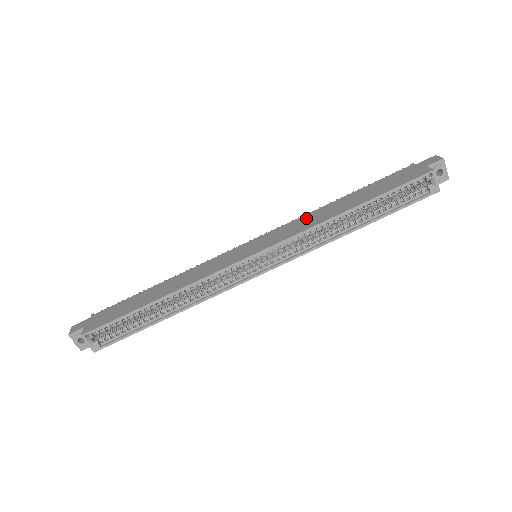
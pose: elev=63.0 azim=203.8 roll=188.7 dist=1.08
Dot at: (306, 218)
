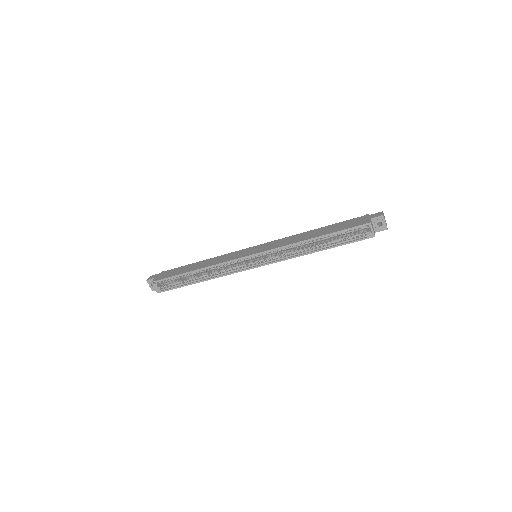
Dot at: (290, 238)
